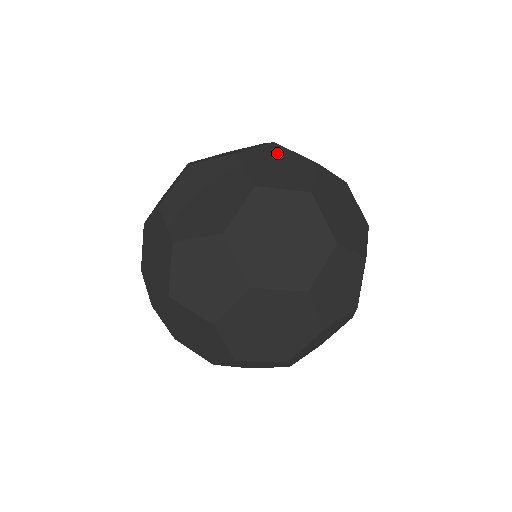
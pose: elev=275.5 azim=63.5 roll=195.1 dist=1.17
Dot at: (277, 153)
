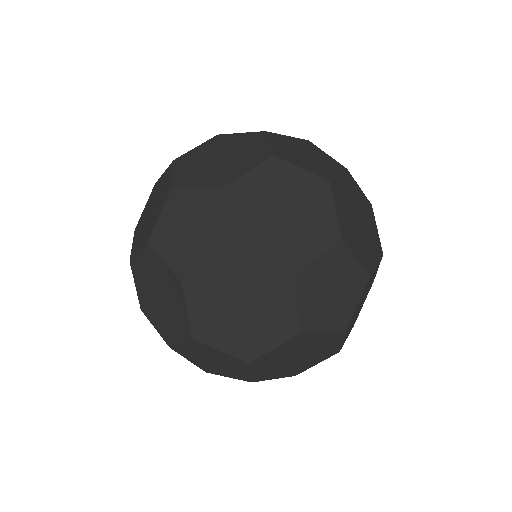
Dot at: (284, 142)
